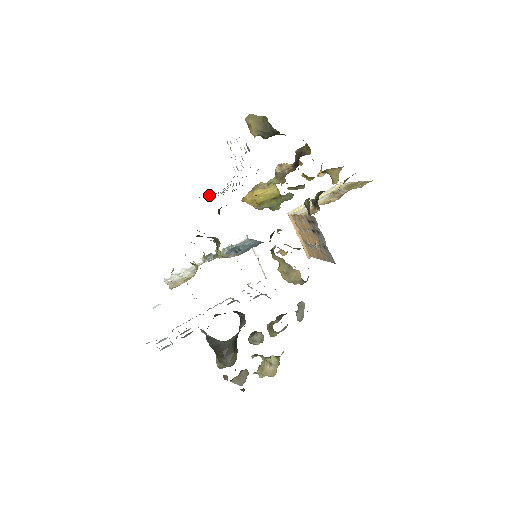
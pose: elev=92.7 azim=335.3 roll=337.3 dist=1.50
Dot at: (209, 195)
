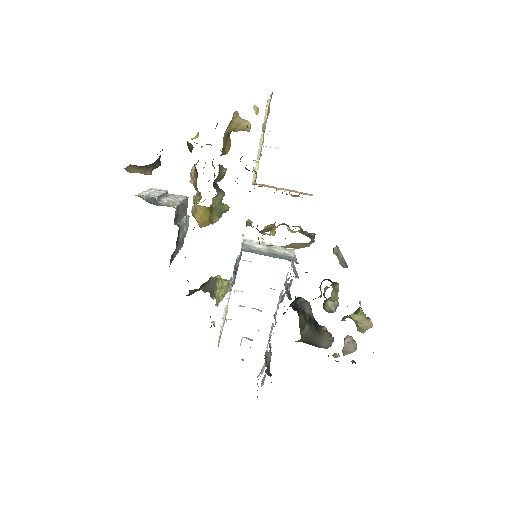
Dot at: occluded
